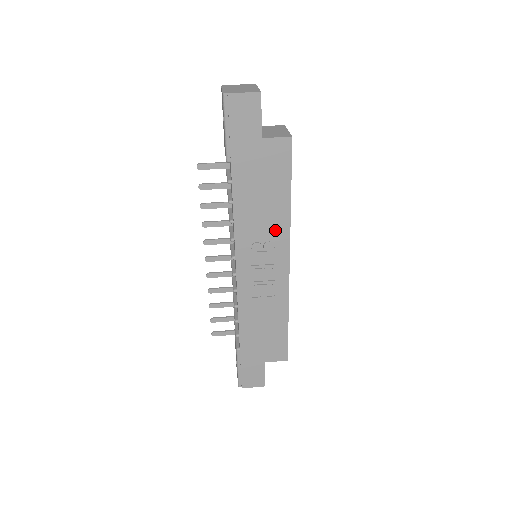
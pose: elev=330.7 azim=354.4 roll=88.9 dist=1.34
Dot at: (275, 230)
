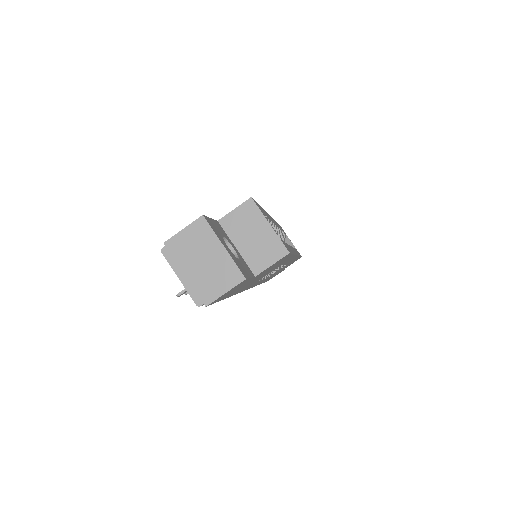
Dot at: occluded
